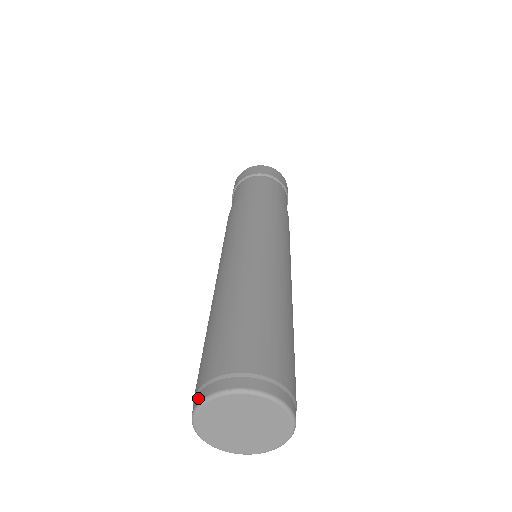
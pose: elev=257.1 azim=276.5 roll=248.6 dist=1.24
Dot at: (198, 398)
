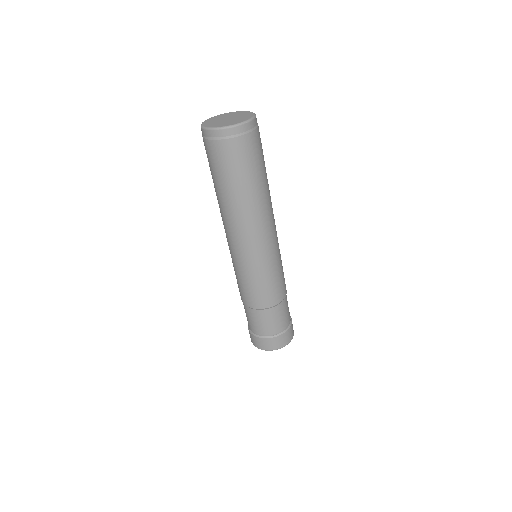
Dot at: occluded
